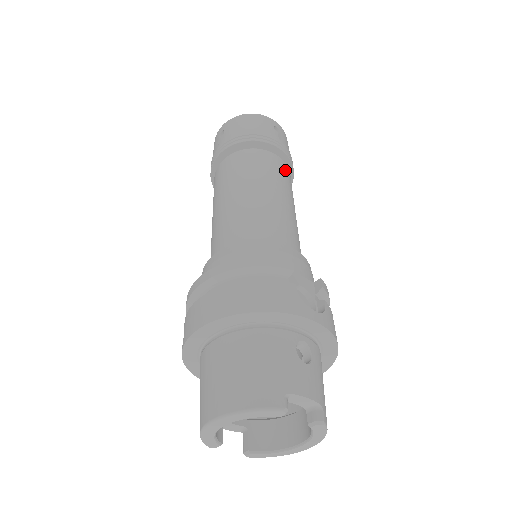
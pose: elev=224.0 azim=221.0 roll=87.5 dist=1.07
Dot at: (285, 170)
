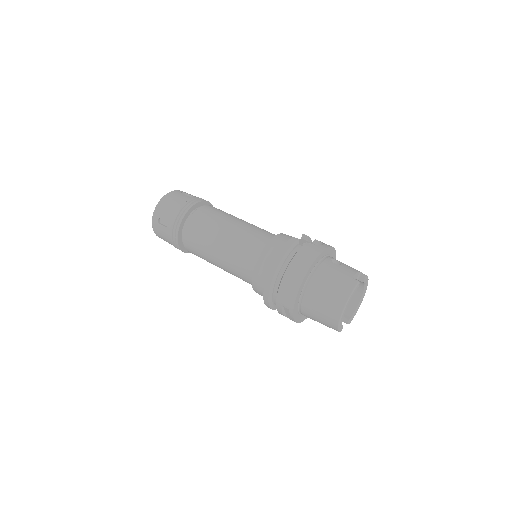
Dot at: (216, 208)
